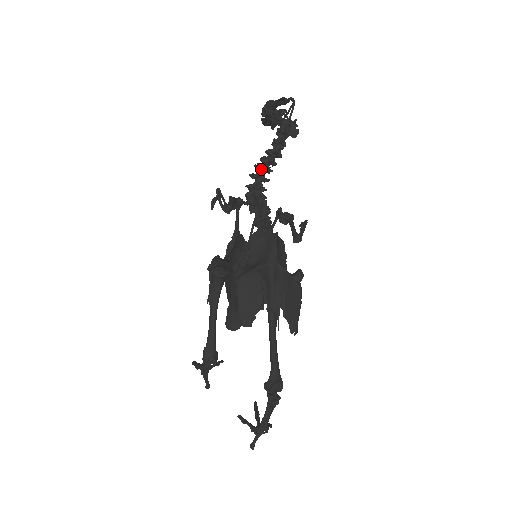
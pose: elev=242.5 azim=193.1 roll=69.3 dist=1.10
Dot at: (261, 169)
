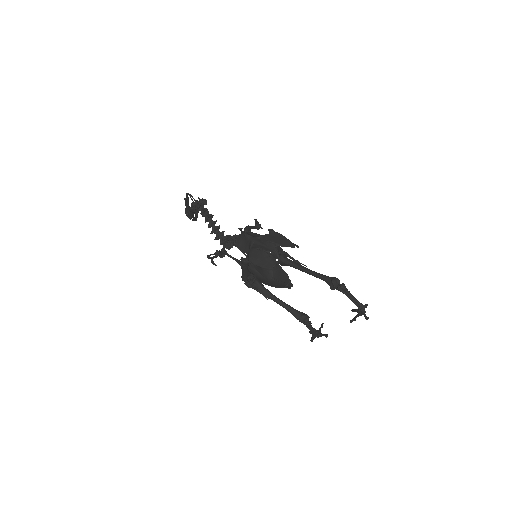
Dot at: (214, 231)
